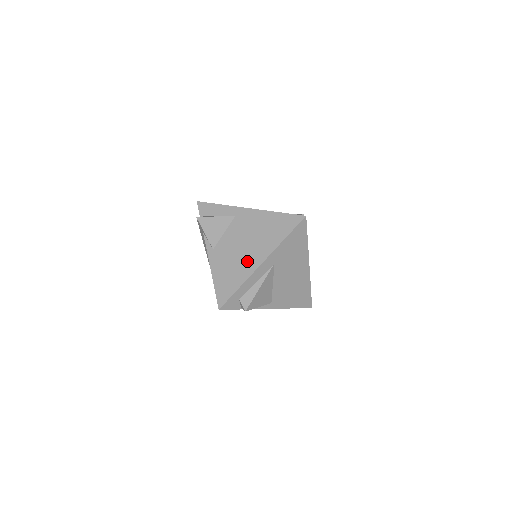
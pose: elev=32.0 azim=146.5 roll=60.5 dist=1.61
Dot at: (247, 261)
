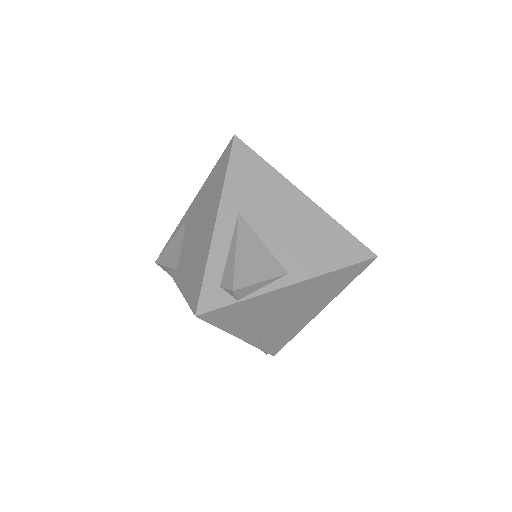
Dot at: (204, 237)
